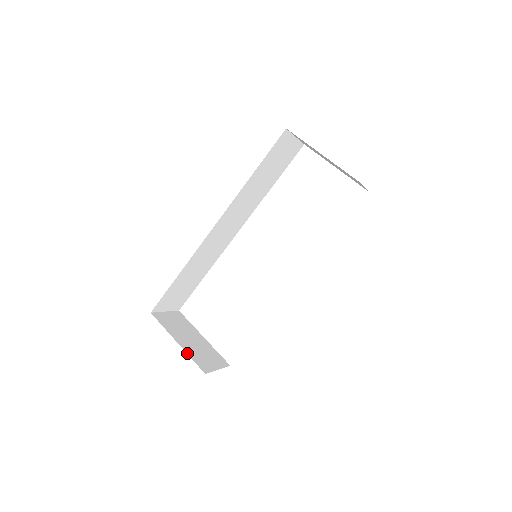
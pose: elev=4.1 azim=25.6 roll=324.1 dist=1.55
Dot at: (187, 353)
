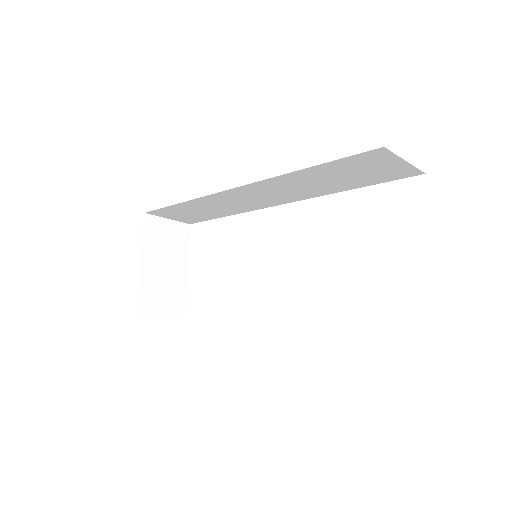
Dot at: (139, 281)
